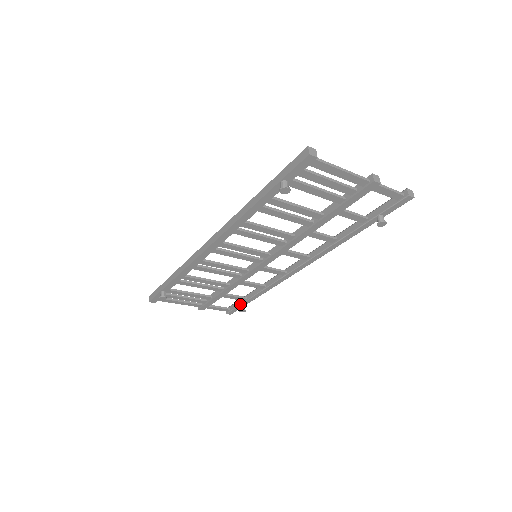
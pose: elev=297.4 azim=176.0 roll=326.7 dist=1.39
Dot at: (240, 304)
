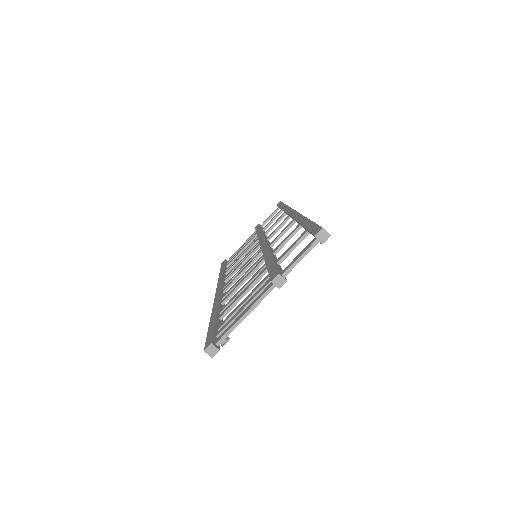
Dot at: occluded
